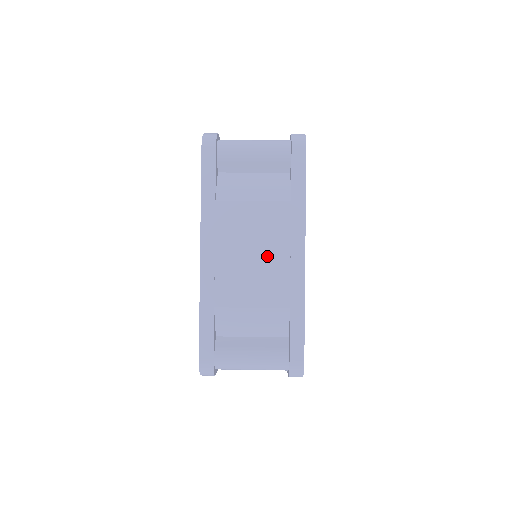
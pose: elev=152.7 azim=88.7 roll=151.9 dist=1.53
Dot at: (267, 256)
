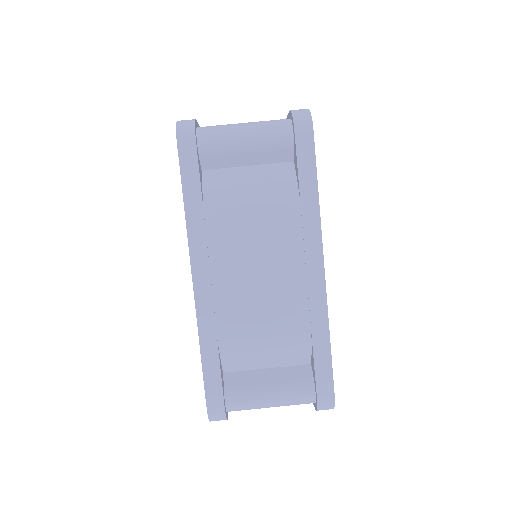
Dot at: occluded
